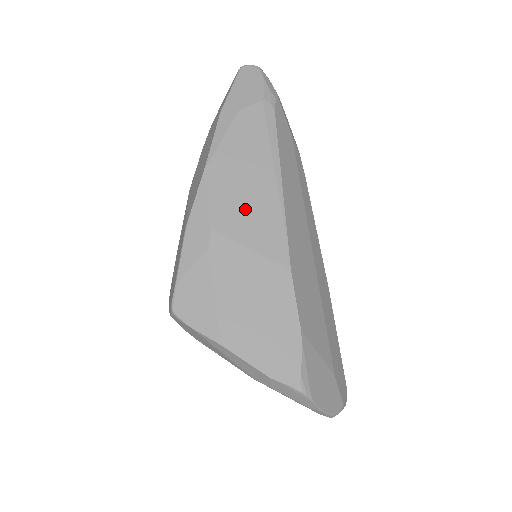
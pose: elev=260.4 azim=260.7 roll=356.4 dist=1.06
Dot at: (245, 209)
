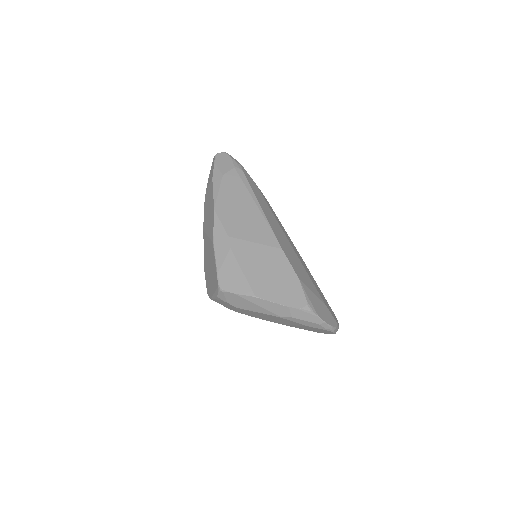
Dot at: (244, 223)
